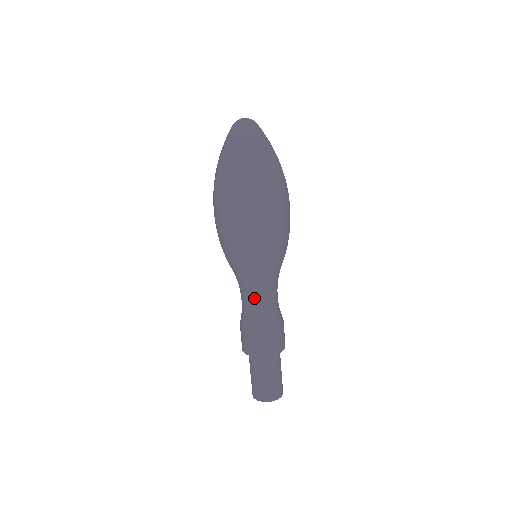
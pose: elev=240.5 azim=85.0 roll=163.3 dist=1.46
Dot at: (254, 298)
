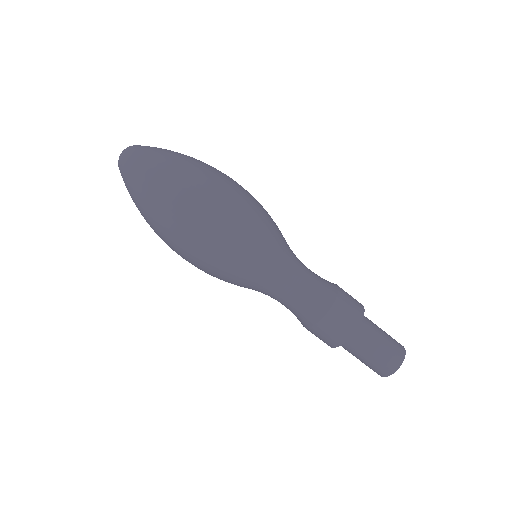
Dot at: (285, 299)
